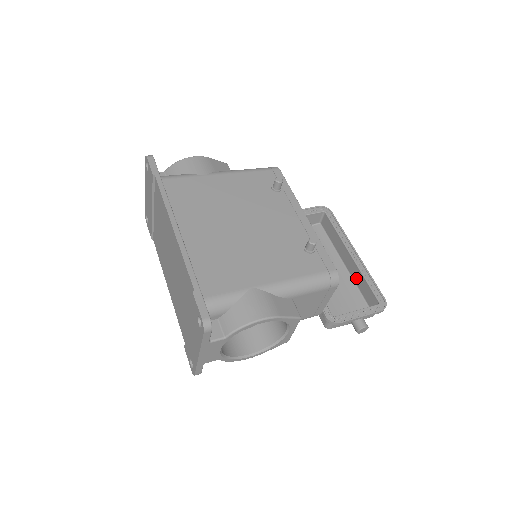
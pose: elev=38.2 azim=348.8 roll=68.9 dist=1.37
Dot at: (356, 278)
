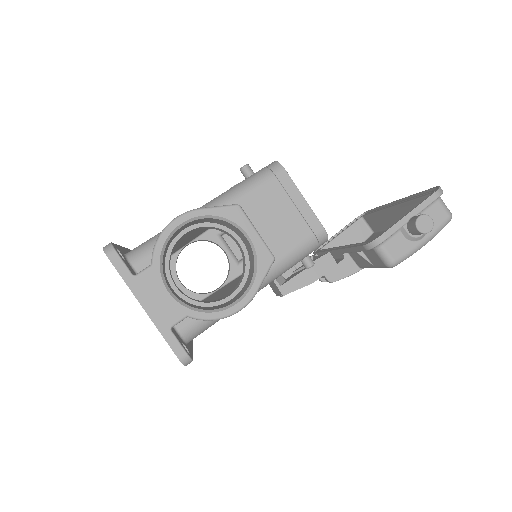
Dot at: occluded
